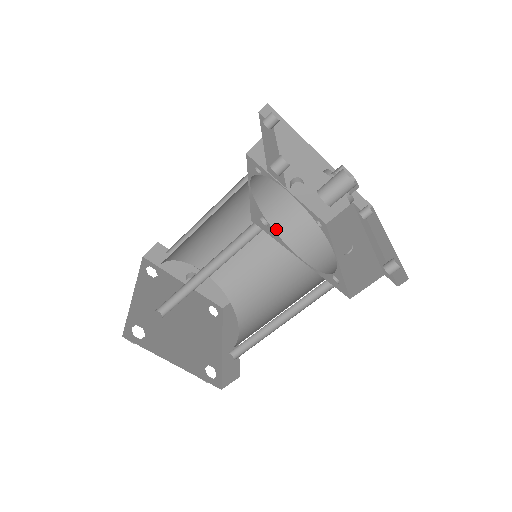
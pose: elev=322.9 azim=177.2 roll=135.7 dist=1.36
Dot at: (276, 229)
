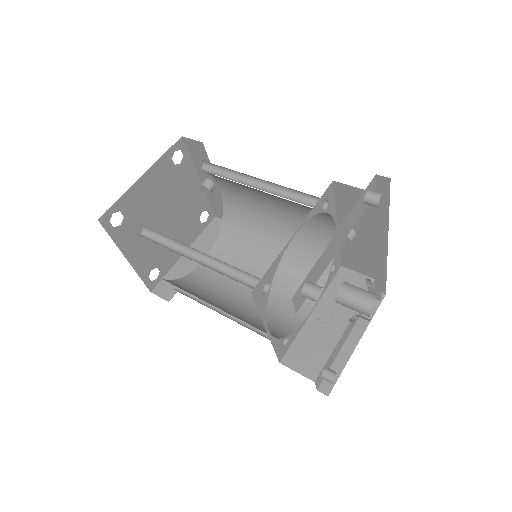
Dot at: (301, 234)
